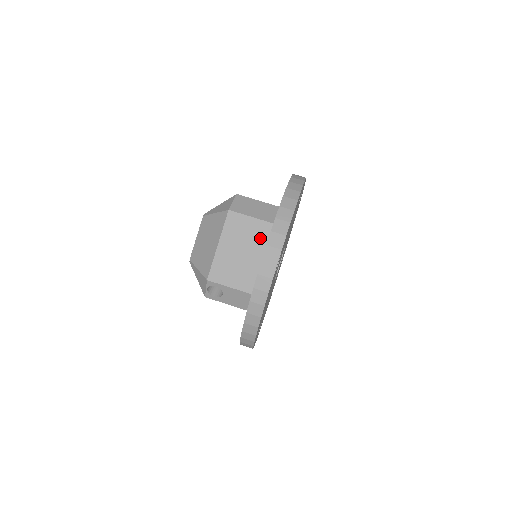
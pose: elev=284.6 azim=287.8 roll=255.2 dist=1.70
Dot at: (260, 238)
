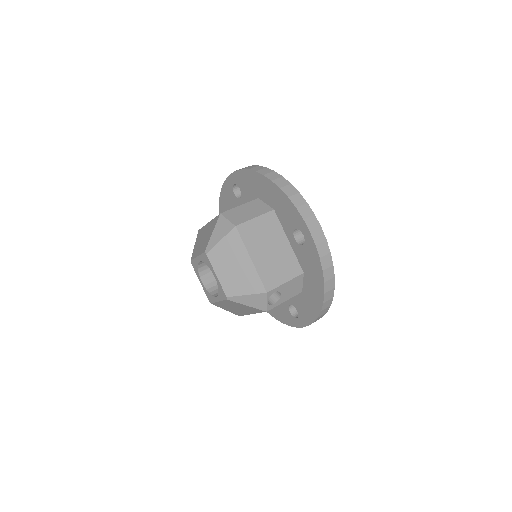
Dot at: (273, 228)
